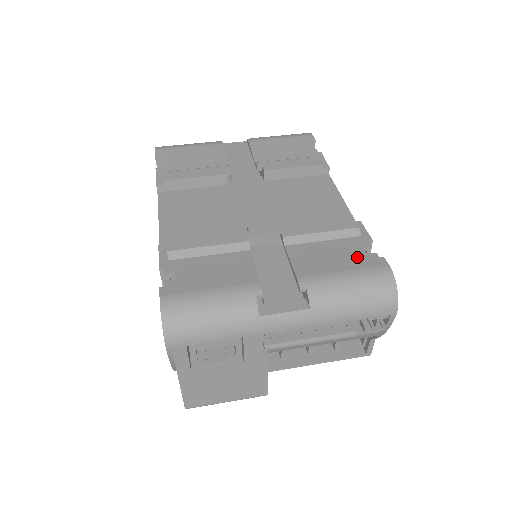
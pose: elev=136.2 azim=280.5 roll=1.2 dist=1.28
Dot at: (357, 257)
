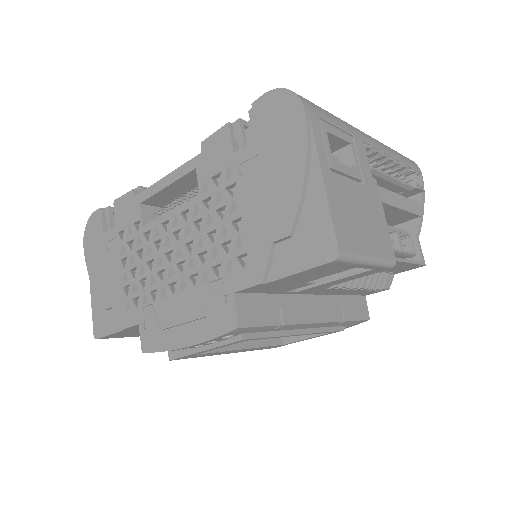
Dot at: occluded
